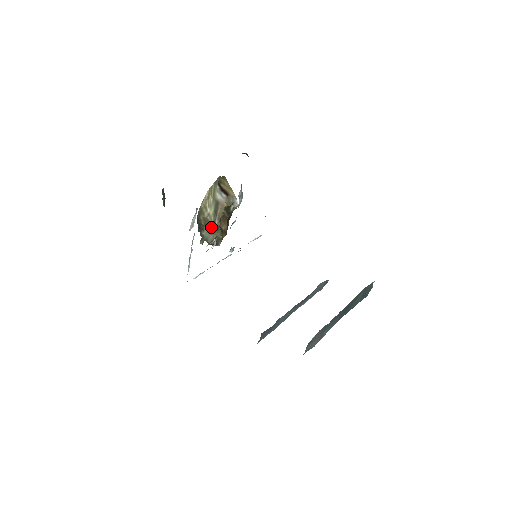
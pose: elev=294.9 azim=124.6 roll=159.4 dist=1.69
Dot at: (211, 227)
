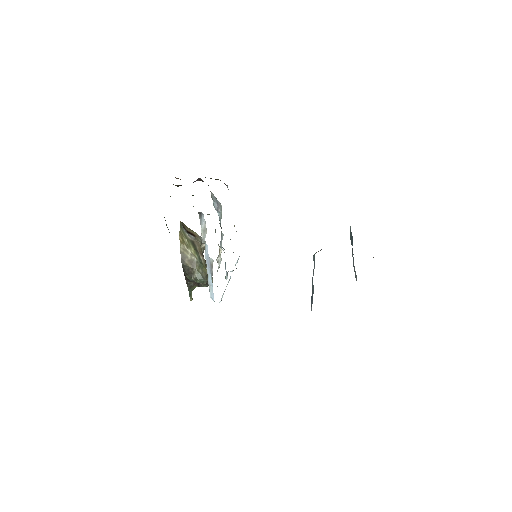
Dot at: (199, 265)
